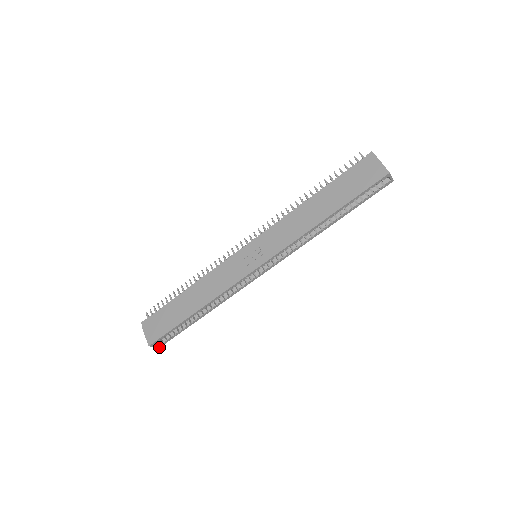
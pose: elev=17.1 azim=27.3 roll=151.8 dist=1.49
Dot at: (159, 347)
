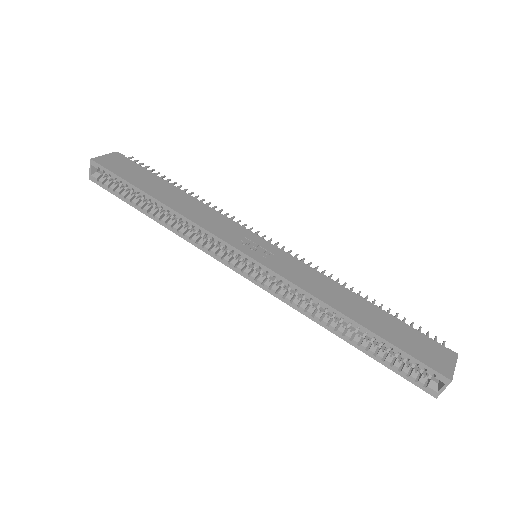
Dot at: (90, 178)
